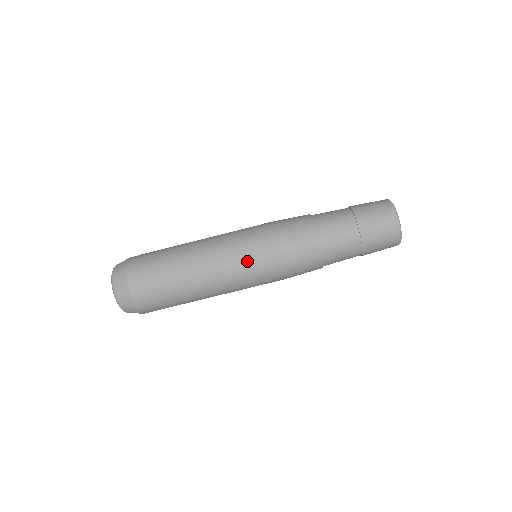
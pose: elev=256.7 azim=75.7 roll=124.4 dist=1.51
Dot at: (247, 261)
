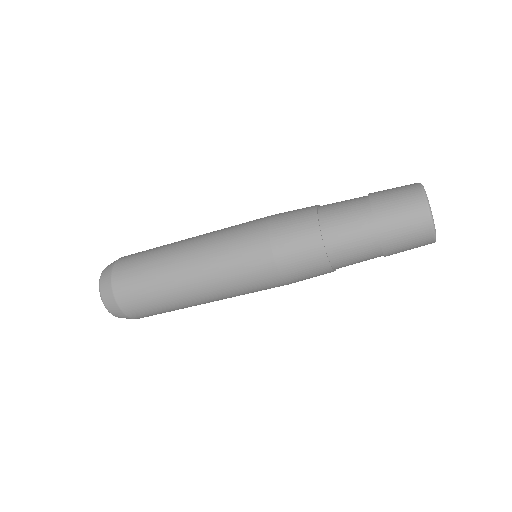
Dot at: occluded
